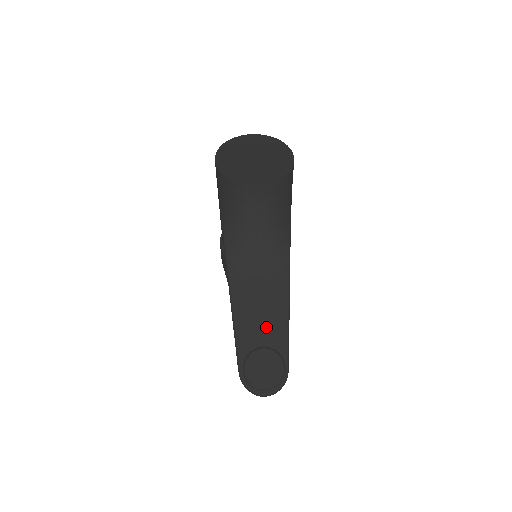
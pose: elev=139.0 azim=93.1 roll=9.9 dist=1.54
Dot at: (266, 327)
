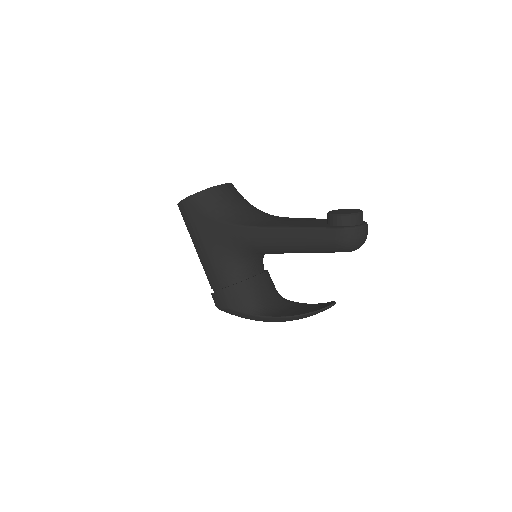
Dot at: (316, 221)
